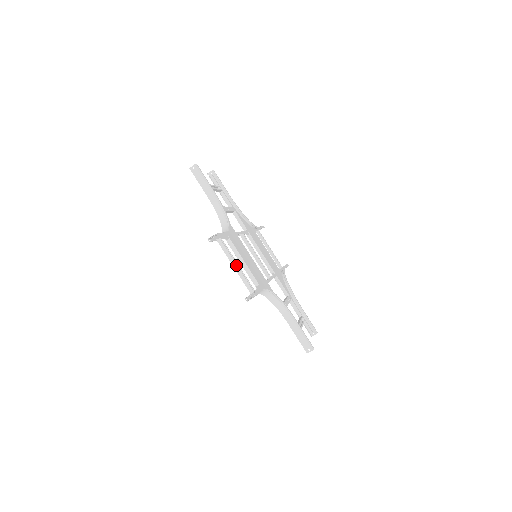
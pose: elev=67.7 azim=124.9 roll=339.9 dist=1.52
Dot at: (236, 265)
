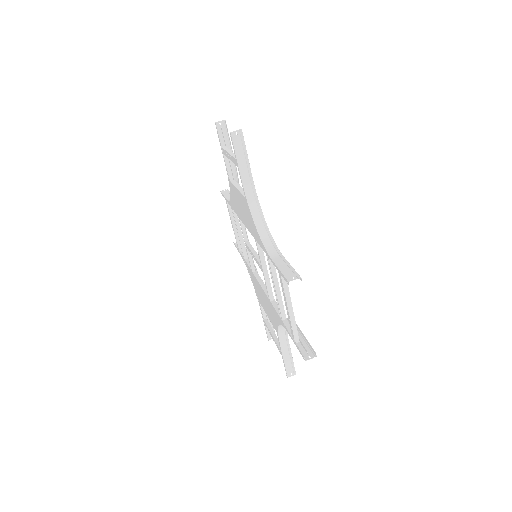
Dot at: (232, 152)
